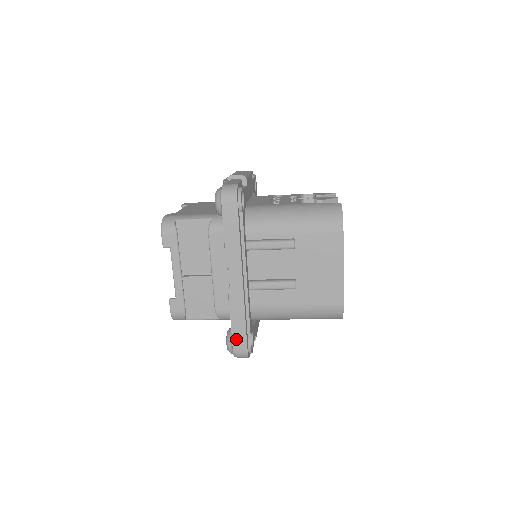
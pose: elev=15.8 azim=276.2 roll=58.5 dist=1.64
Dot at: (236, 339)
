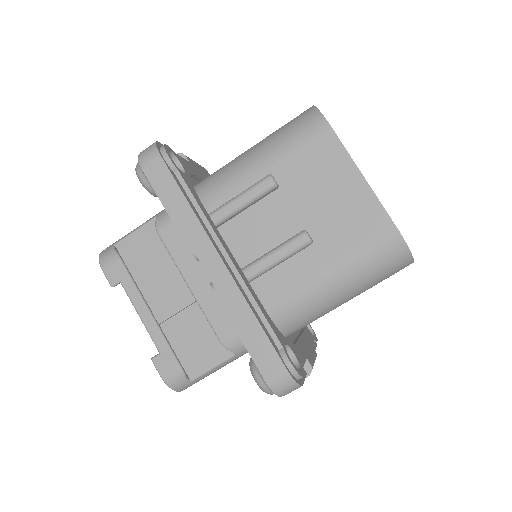
Dot at: (260, 360)
